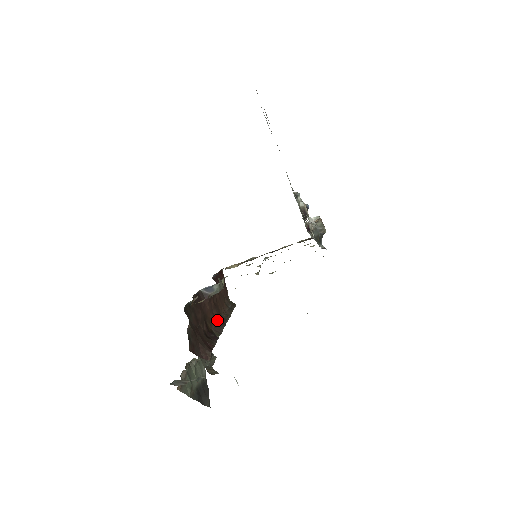
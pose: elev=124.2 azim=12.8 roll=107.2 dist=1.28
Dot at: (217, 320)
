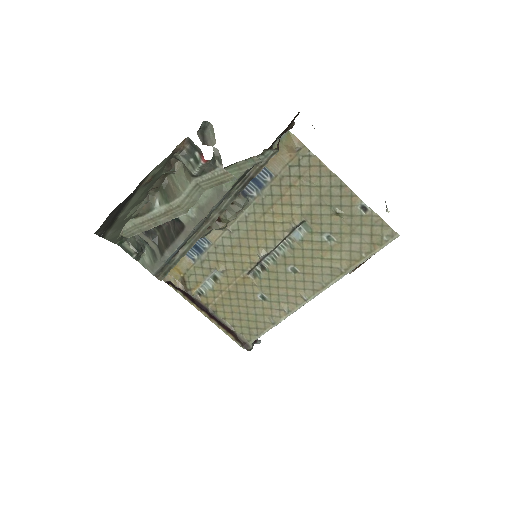
Dot at: occluded
